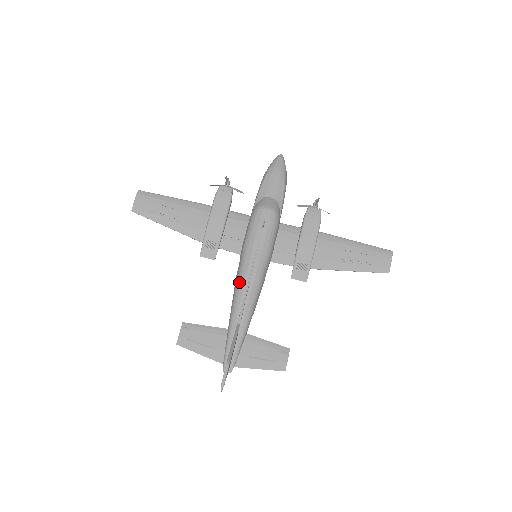
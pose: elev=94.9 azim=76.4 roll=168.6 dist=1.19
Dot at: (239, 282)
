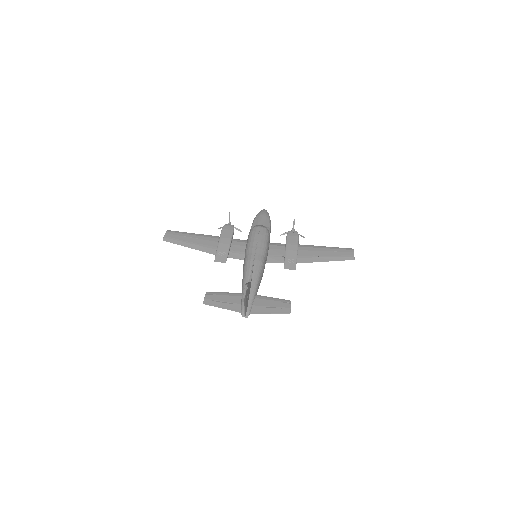
Dot at: (246, 263)
